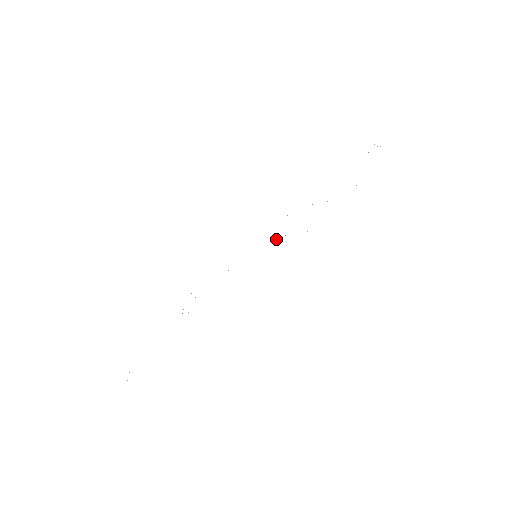
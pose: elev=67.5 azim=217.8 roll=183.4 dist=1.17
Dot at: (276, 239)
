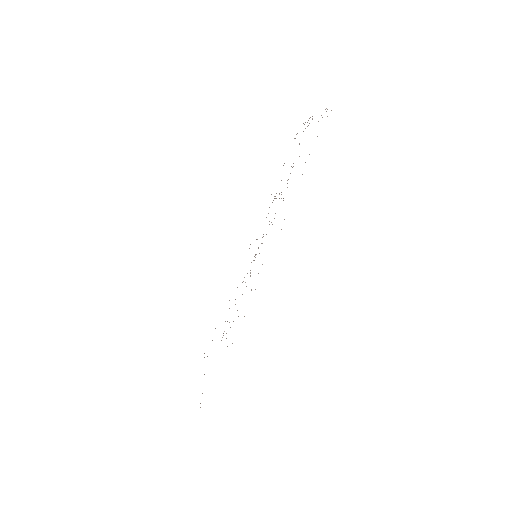
Dot at: occluded
